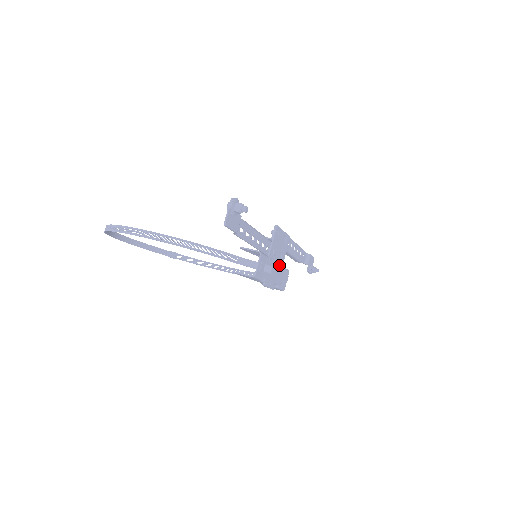
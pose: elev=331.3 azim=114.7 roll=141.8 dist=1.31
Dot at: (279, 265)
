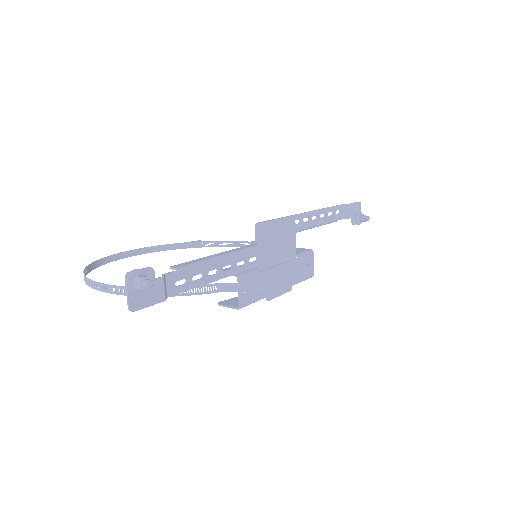
Dot at: (288, 259)
